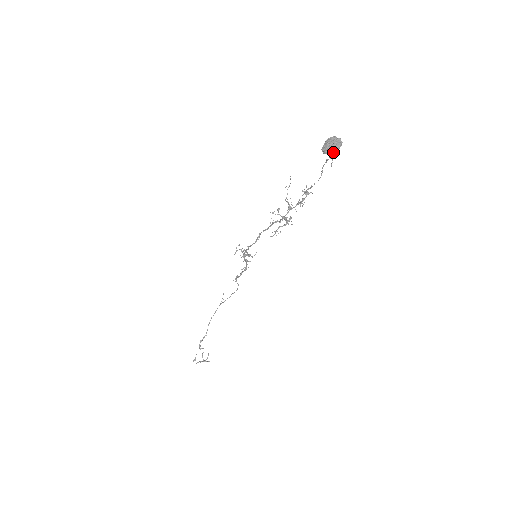
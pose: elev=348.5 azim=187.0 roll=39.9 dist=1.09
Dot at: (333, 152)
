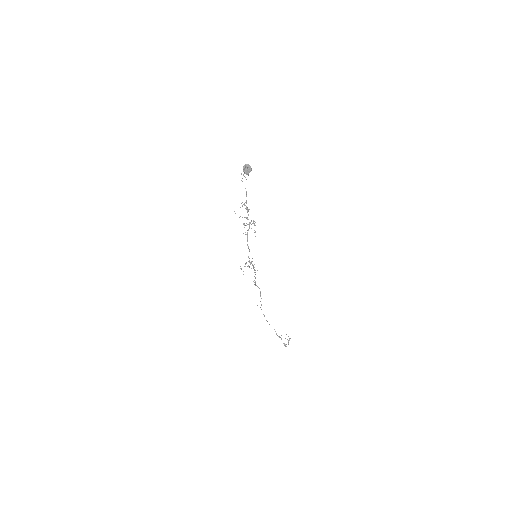
Dot at: (251, 170)
